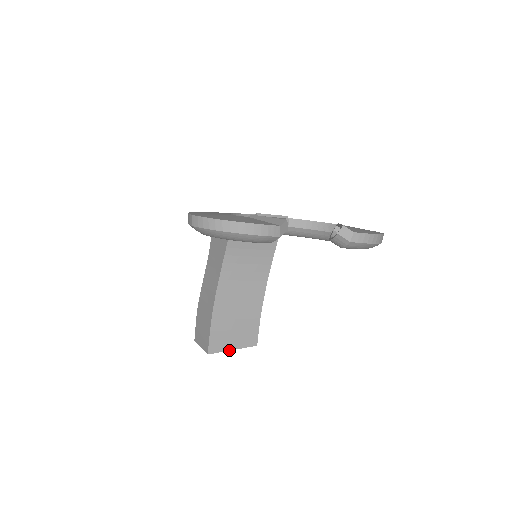
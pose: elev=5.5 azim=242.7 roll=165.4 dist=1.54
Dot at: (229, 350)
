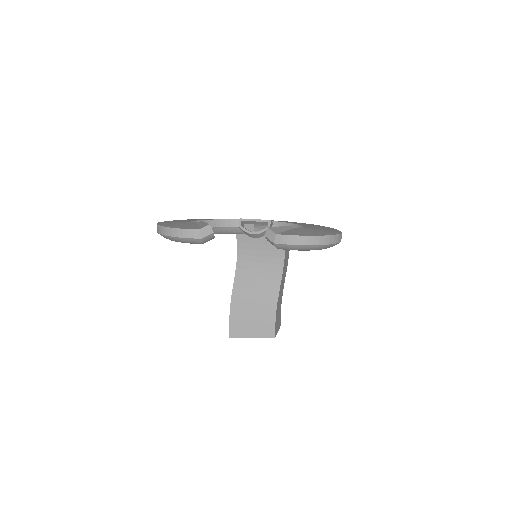
Dot at: occluded
